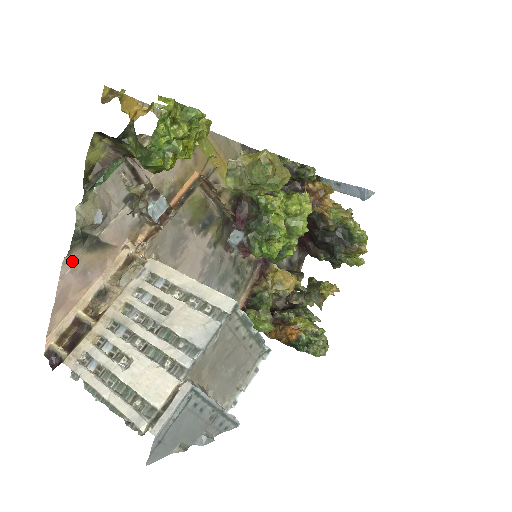
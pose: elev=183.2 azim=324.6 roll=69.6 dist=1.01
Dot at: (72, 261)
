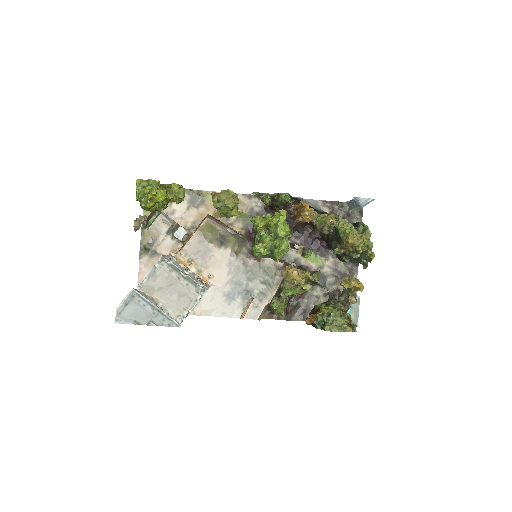
Dot at: (144, 261)
